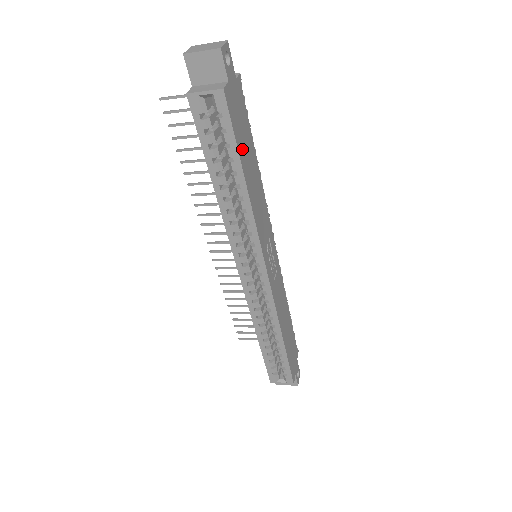
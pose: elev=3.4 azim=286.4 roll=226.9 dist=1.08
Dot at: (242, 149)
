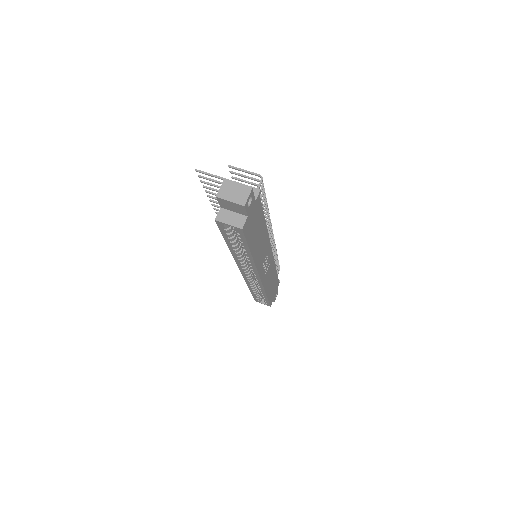
Dot at: (252, 239)
